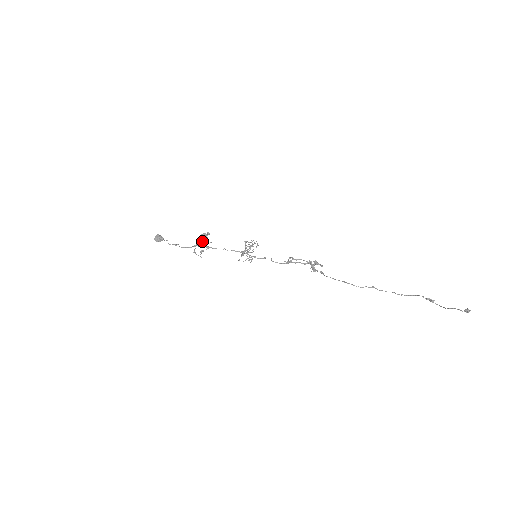
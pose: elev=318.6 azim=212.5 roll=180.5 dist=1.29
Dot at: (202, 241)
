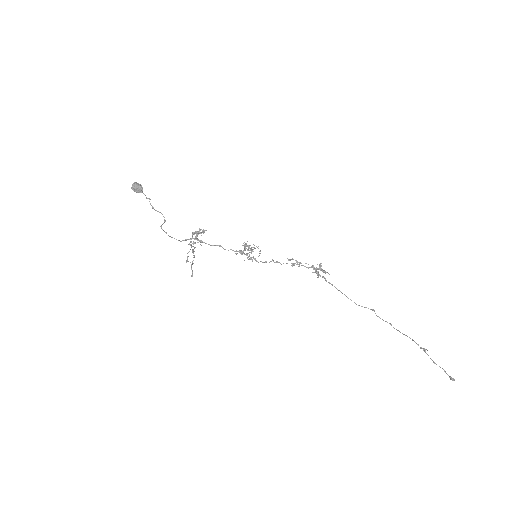
Dot at: (195, 237)
